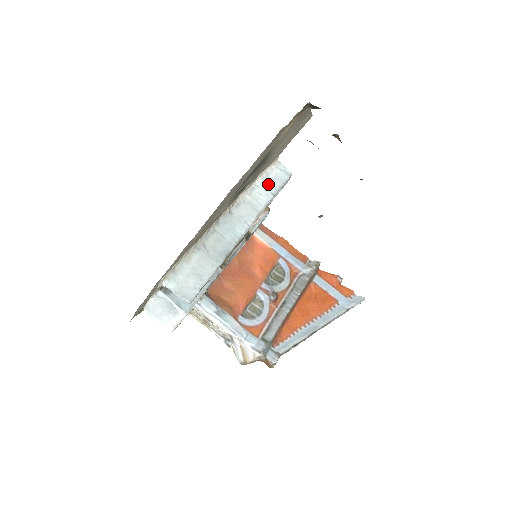
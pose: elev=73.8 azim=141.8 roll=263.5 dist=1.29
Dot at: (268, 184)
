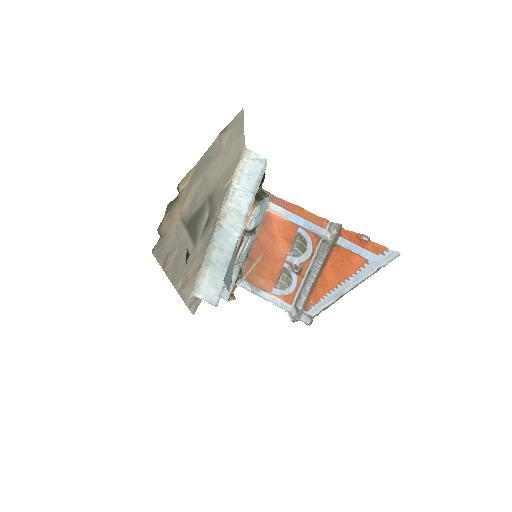
Dot at: (245, 183)
